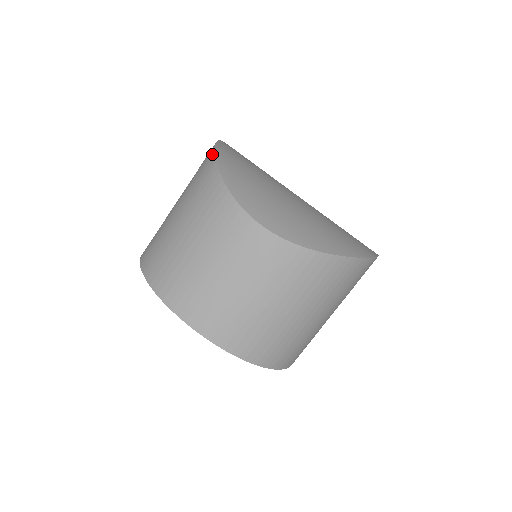
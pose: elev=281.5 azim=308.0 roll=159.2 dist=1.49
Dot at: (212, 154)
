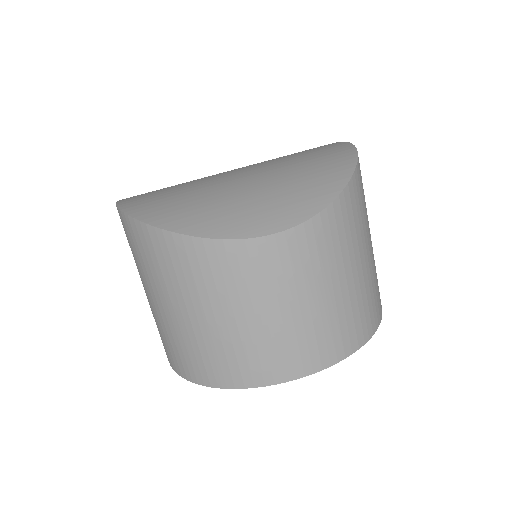
Dot at: (142, 227)
